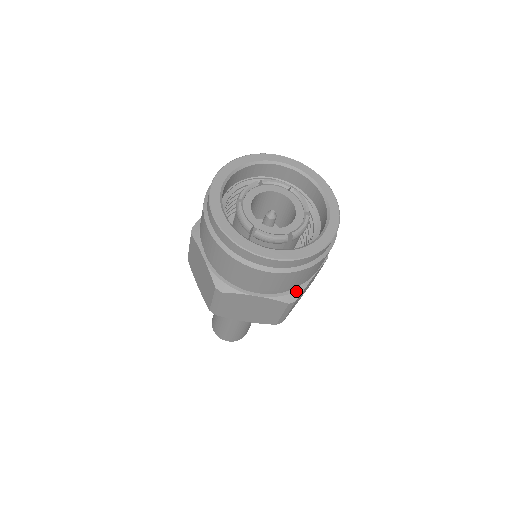
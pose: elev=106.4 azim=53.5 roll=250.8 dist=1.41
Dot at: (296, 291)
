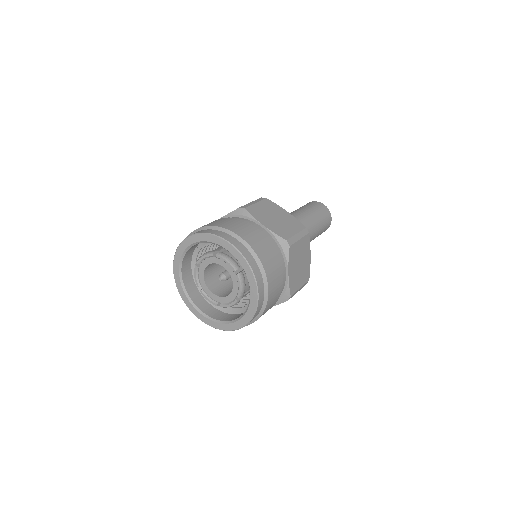
Dot at: occluded
